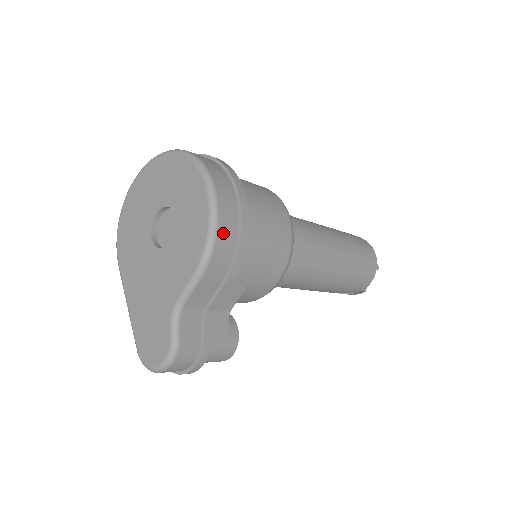
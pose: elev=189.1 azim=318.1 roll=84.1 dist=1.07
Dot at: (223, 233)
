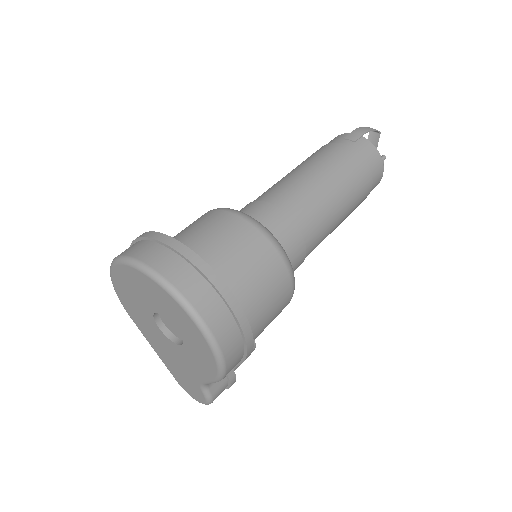
Dot at: (231, 360)
